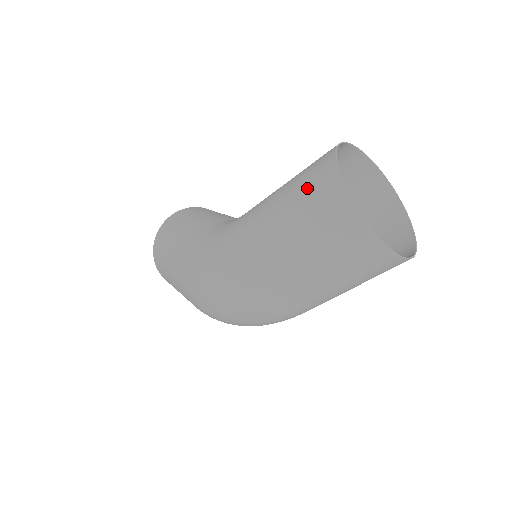
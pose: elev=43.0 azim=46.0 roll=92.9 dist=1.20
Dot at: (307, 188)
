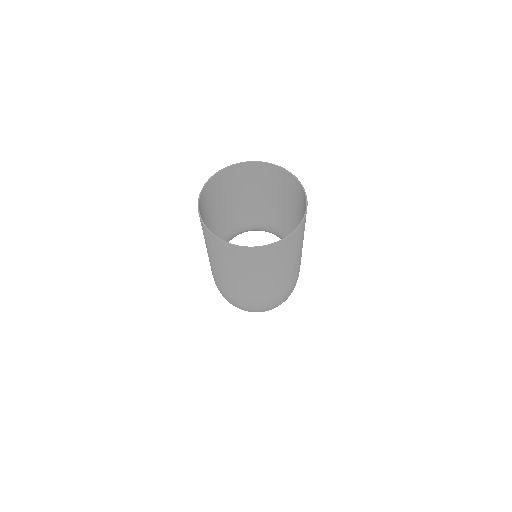
Dot at: occluded
